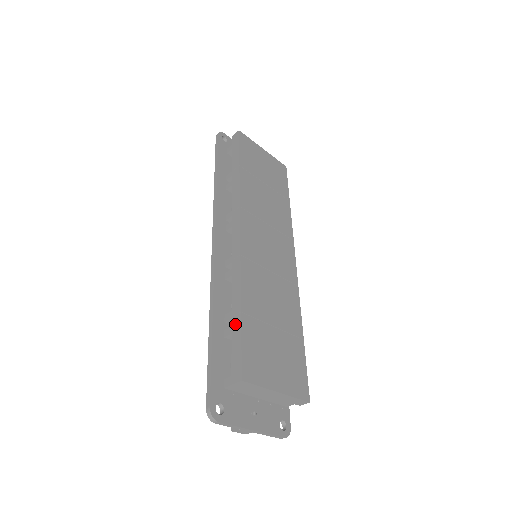
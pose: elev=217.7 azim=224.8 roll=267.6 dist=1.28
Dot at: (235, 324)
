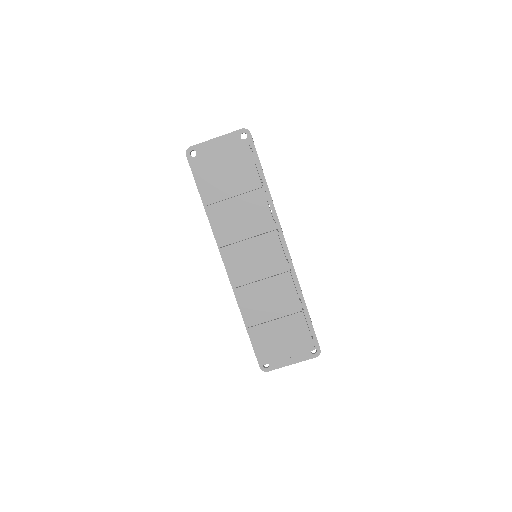
Dot at: occluded
